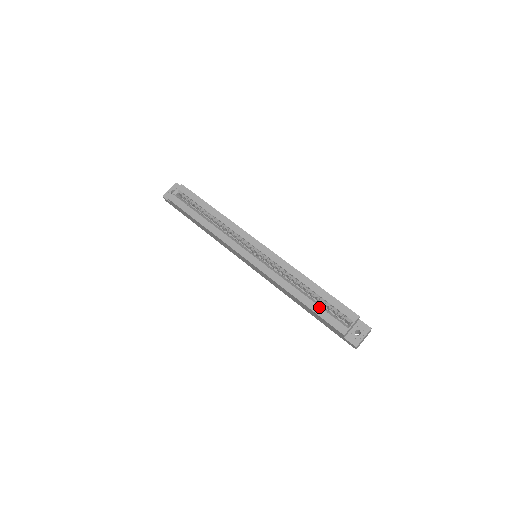
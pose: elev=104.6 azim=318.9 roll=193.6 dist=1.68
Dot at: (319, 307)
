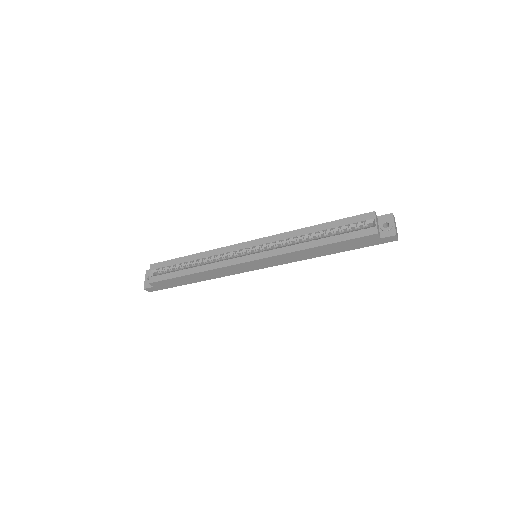
Dot at: (339, 235)
